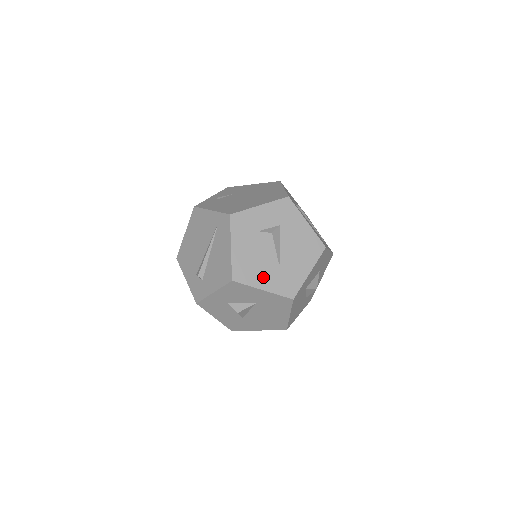
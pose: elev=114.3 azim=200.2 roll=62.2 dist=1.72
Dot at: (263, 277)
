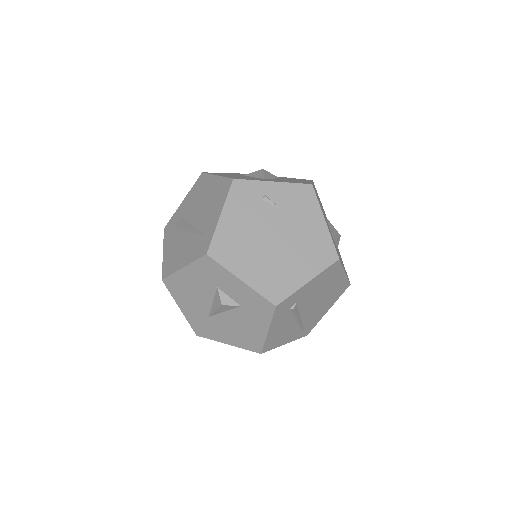
Dot at: (188, 305)
